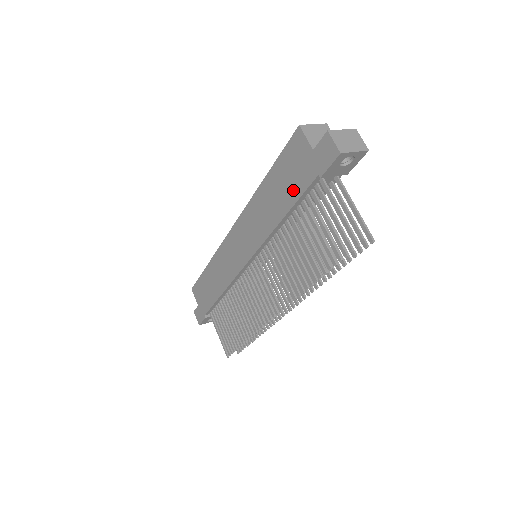
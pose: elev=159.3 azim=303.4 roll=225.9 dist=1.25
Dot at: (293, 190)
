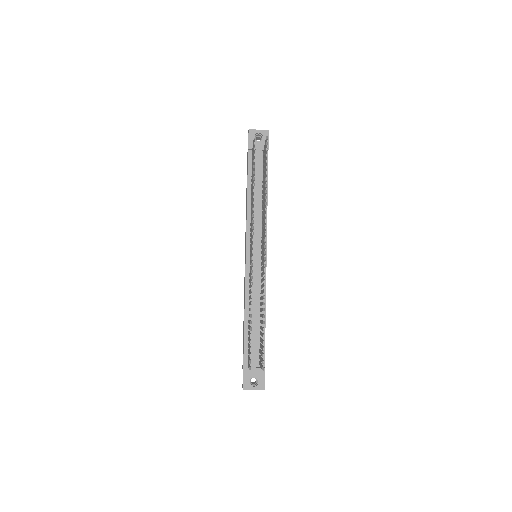
Dot at: occluded
